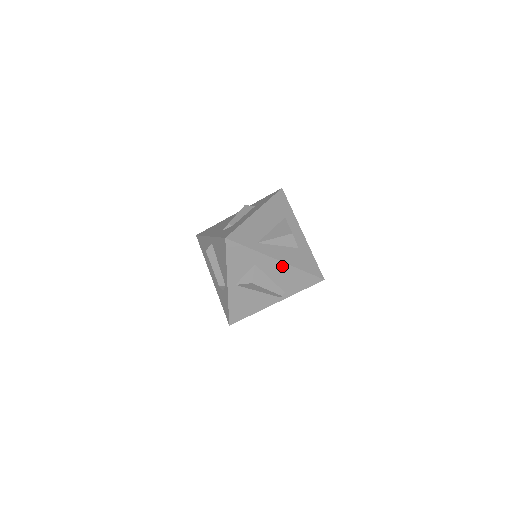
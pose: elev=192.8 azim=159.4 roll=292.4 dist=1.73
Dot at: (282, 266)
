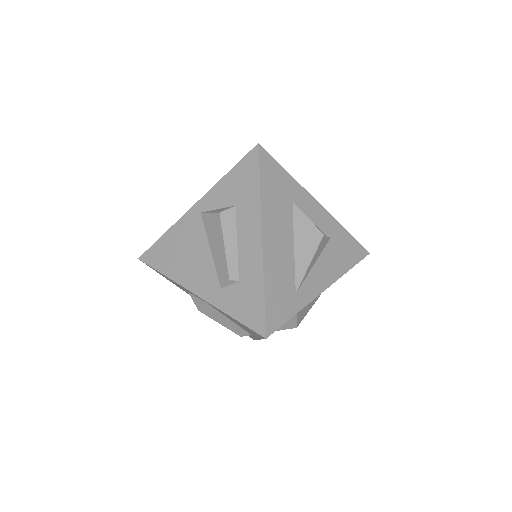
Dot at: occluded
